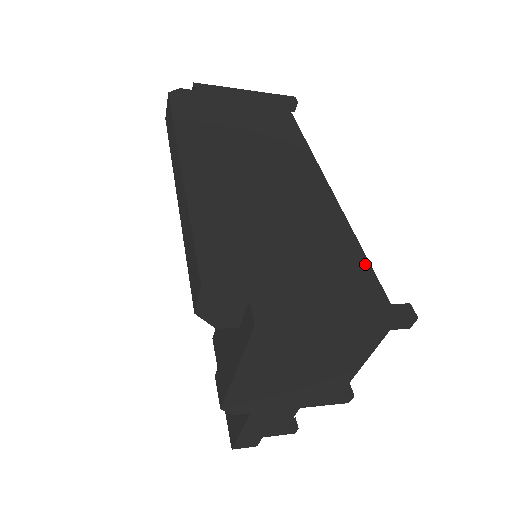
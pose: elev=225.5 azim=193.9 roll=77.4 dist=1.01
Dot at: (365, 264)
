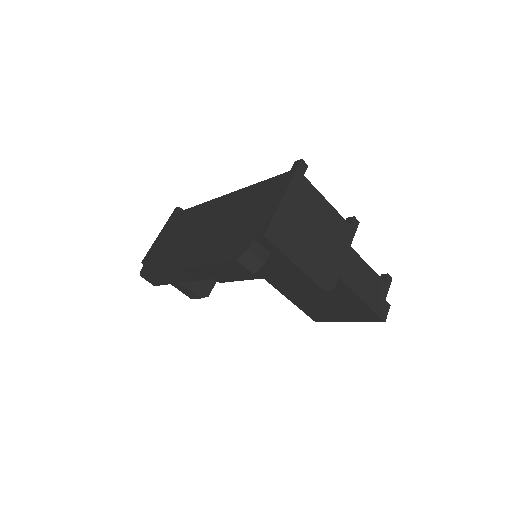
Dot at: (268, 181)
